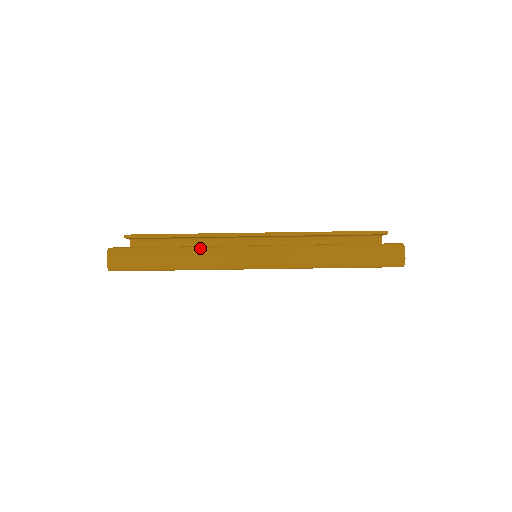
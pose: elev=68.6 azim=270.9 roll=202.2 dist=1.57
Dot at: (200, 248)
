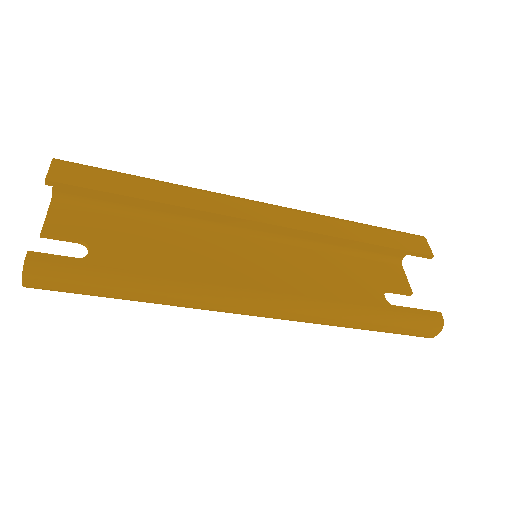
Dot at: (184, 289)
